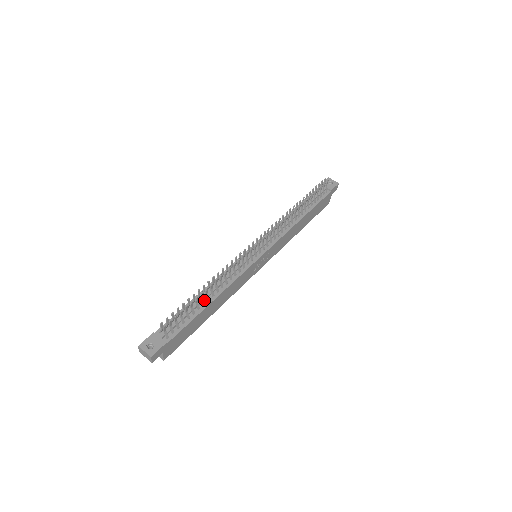
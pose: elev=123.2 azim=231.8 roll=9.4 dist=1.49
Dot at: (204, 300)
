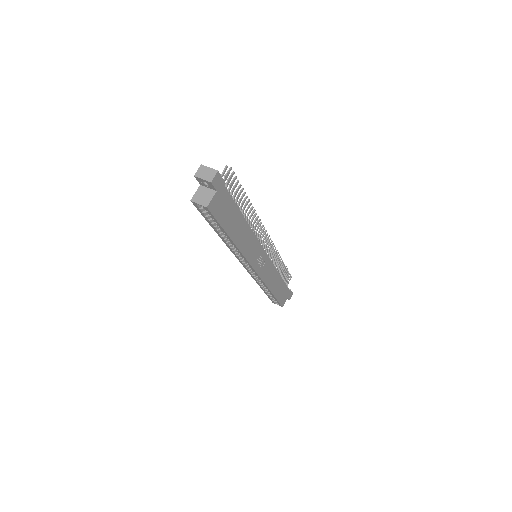
Dot at: occluded
